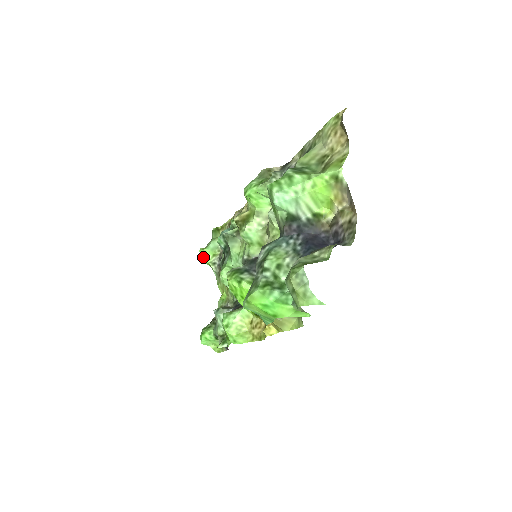
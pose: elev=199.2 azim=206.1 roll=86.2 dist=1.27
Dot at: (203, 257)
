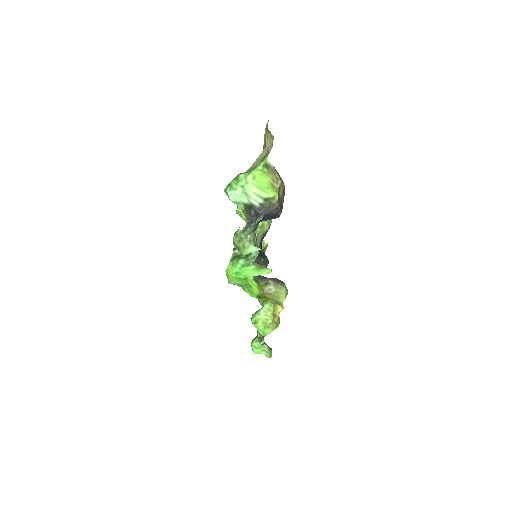
Dot at: occluded
